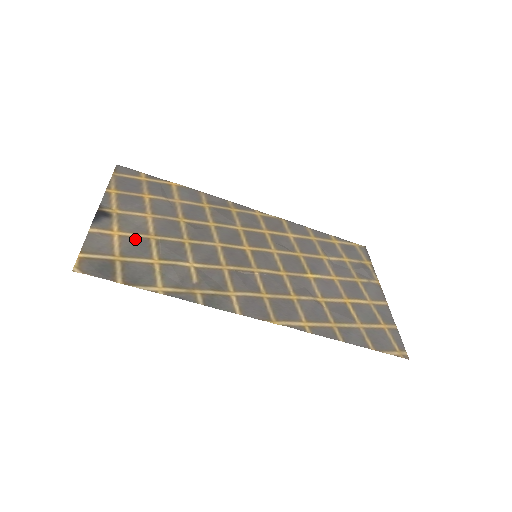
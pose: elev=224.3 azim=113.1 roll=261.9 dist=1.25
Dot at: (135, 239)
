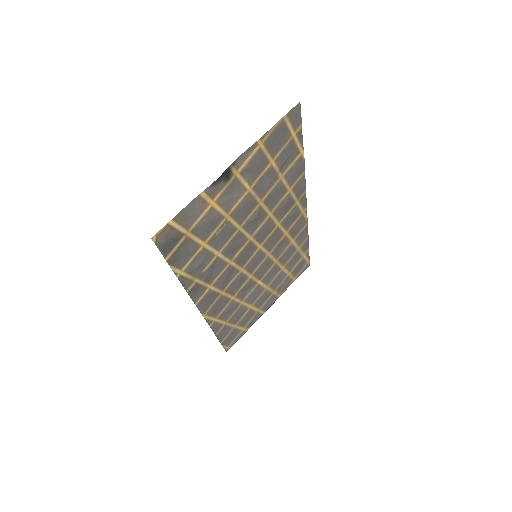
Dot at: (216, 216)
